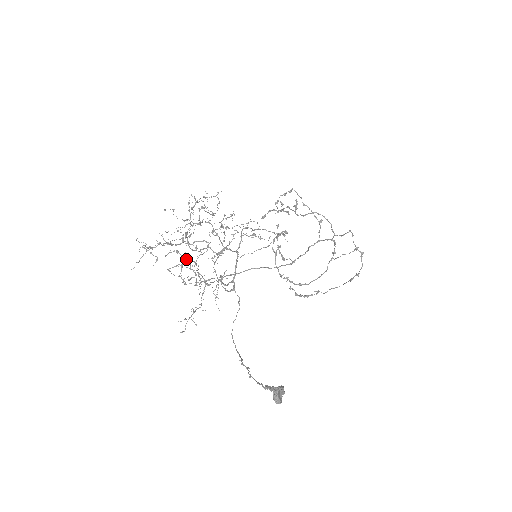
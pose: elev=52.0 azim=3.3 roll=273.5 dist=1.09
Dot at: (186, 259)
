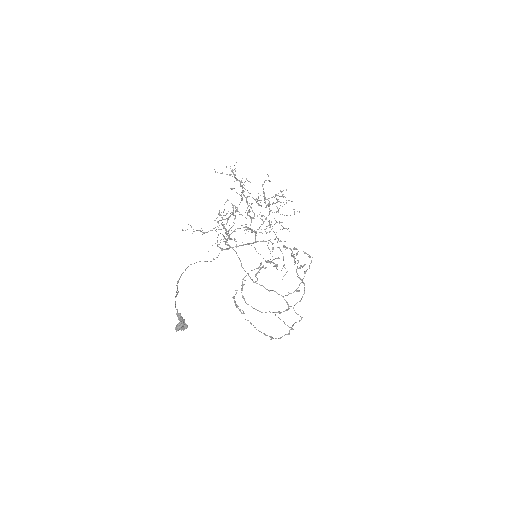
Dot at: occluded
